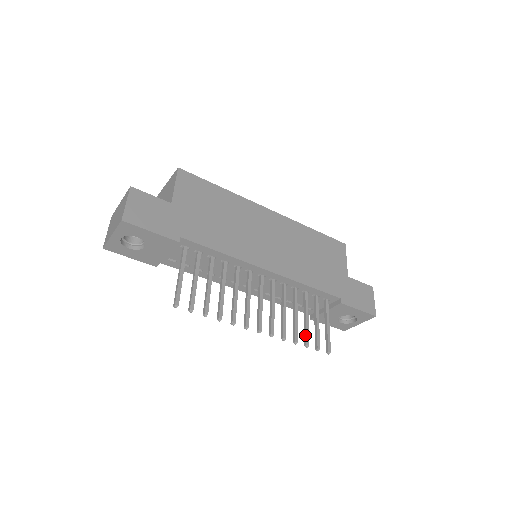
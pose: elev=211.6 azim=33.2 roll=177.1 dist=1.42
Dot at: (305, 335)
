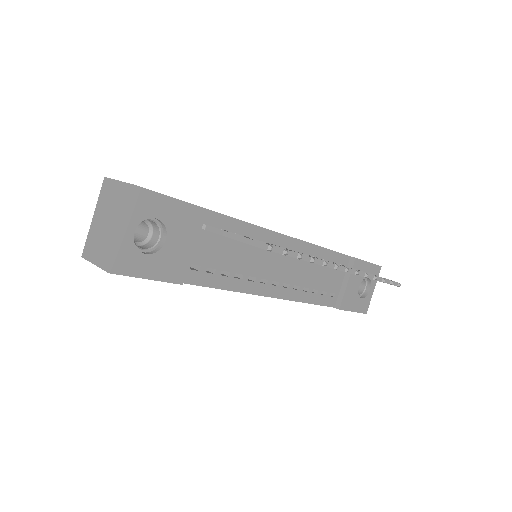
Dot at: occluded
